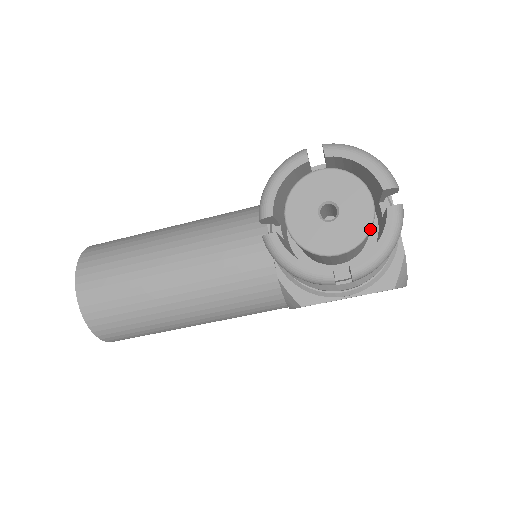
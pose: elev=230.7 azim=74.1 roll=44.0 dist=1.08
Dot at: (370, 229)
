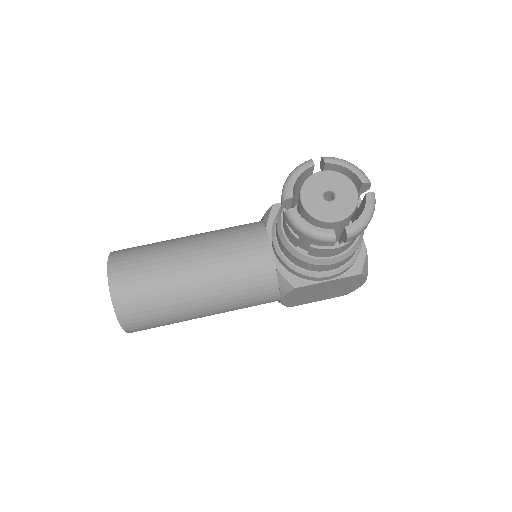
Dot at: (356, 206)
